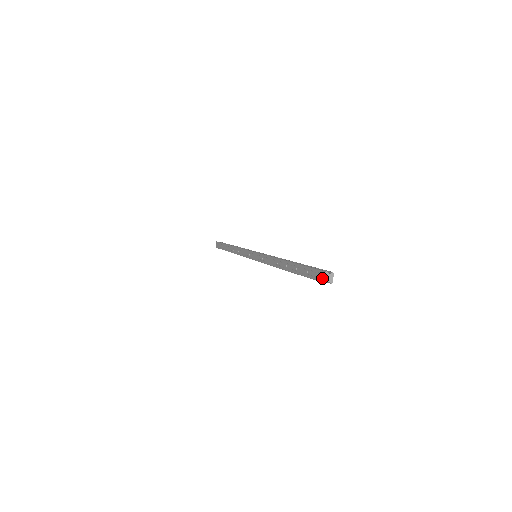
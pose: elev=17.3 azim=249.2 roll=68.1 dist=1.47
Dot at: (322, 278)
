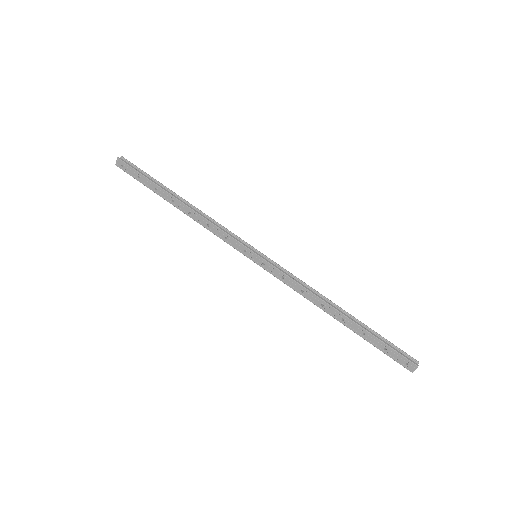
Dot at: (412, 369)
